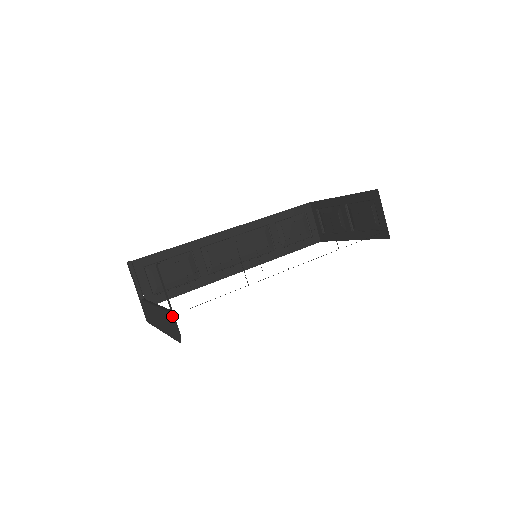
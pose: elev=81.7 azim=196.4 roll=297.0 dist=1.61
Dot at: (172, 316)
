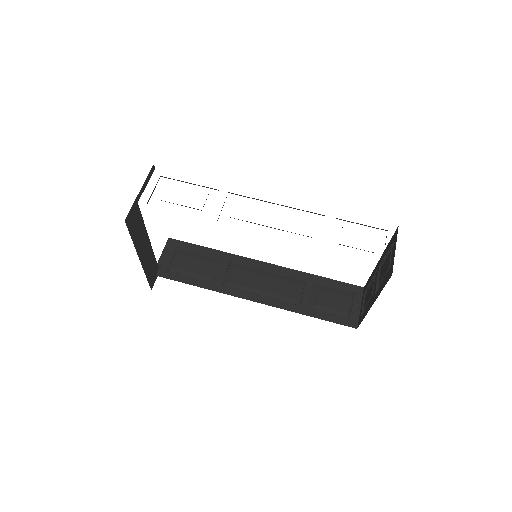
Dot at: occluded
